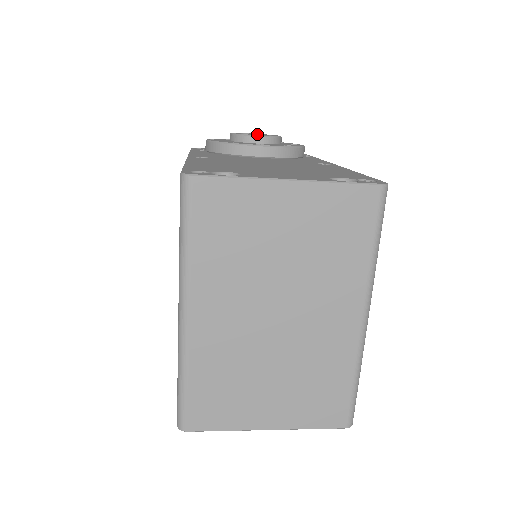
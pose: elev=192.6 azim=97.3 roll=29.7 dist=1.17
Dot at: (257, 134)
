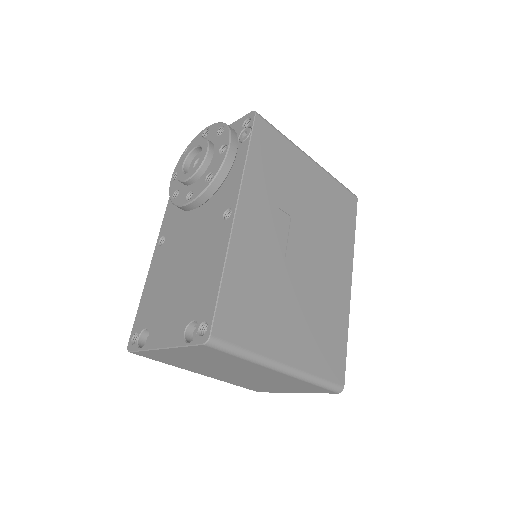
Dot at: (197, 146)
